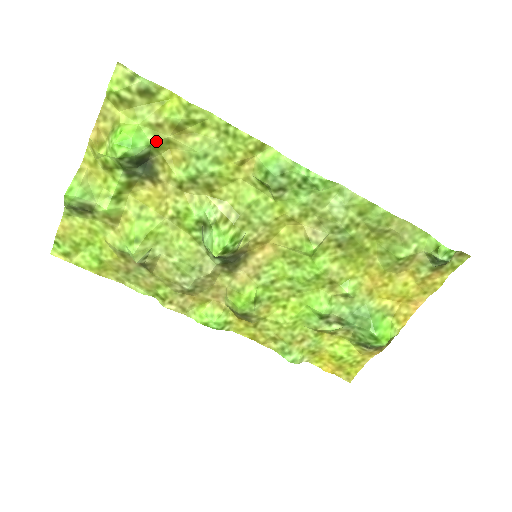
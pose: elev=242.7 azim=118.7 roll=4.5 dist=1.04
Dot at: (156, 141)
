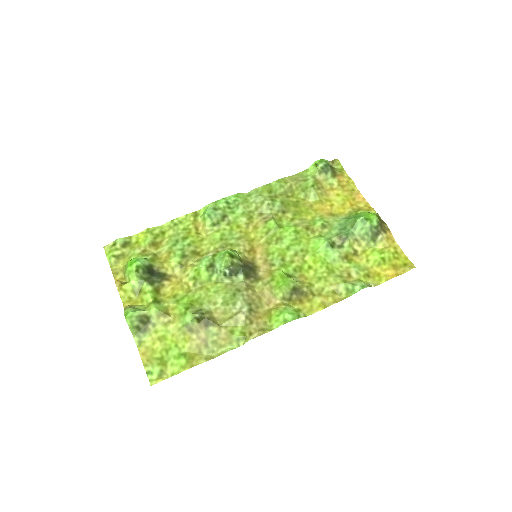
Dot at: (149, 257)
